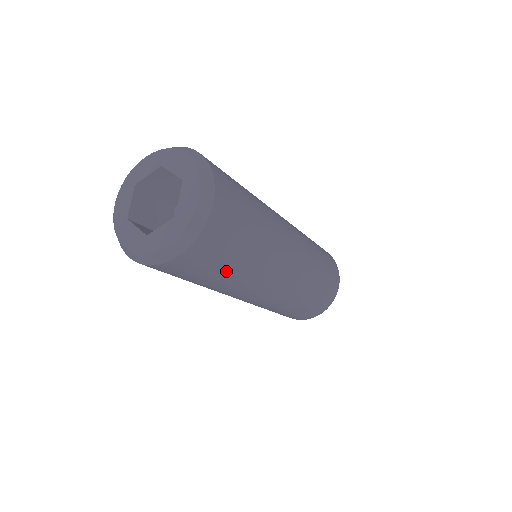
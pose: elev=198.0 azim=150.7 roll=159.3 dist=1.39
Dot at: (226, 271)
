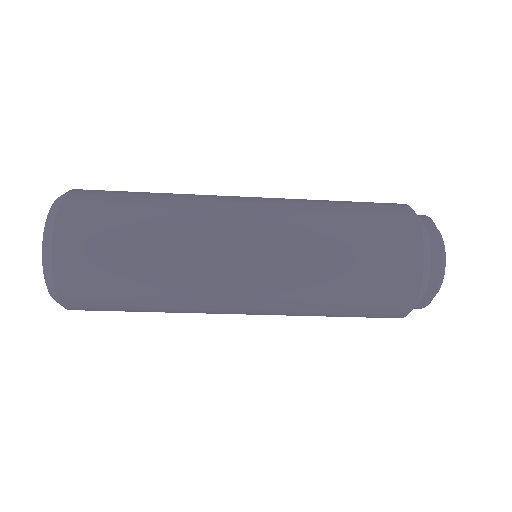
Dot at: (133, 267)
